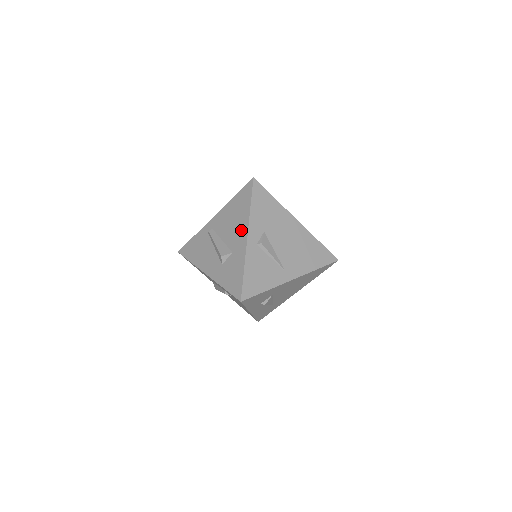
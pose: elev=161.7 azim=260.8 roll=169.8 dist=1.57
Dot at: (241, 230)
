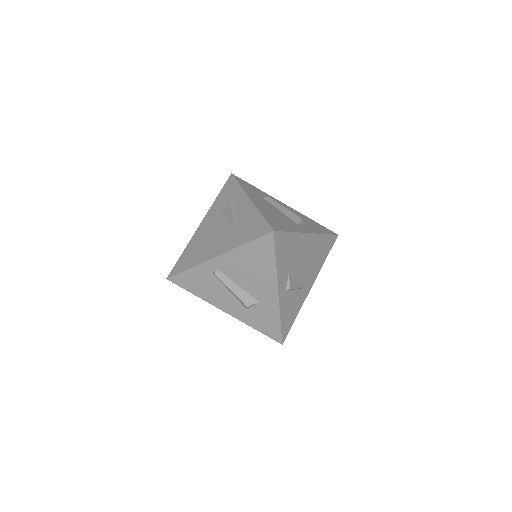
Dot at: (267, 284)
